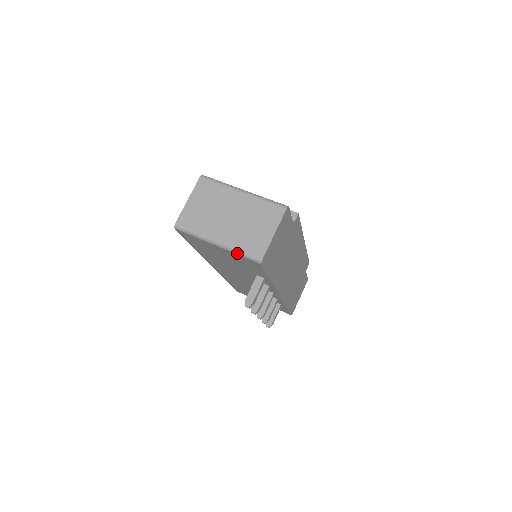
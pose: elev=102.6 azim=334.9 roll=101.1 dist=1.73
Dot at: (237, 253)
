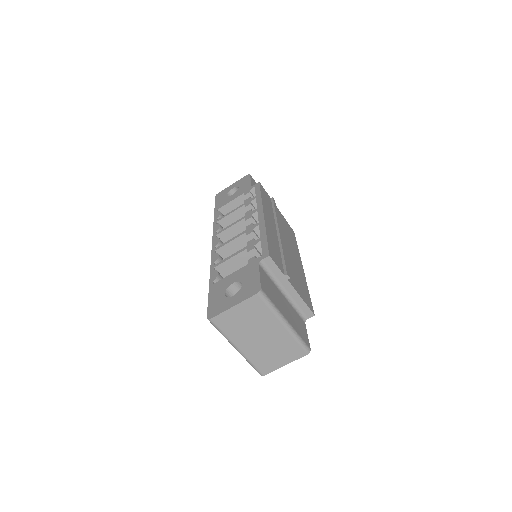
Dot at: (248, 361)
